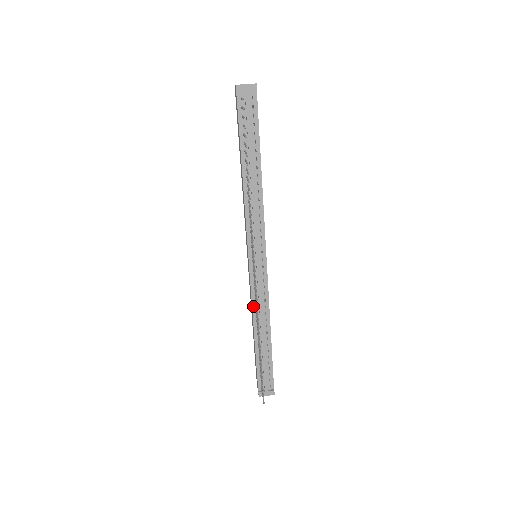
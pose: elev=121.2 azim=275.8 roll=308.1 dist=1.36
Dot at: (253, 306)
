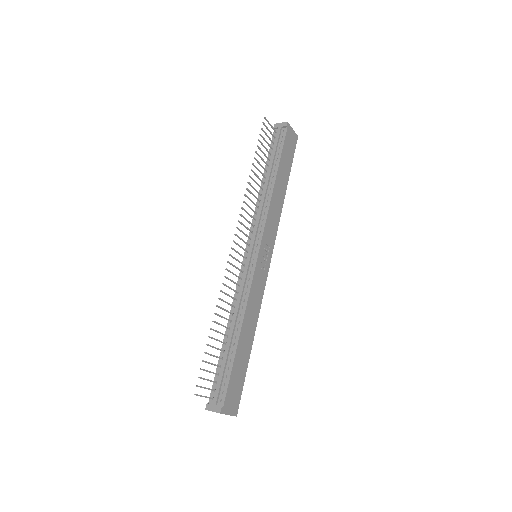
Dot at: (235, 298)
